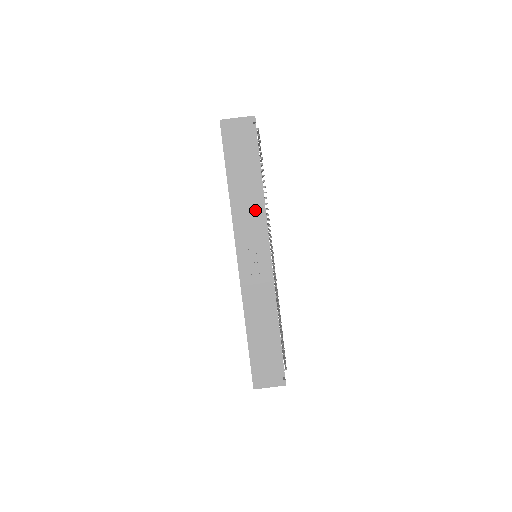
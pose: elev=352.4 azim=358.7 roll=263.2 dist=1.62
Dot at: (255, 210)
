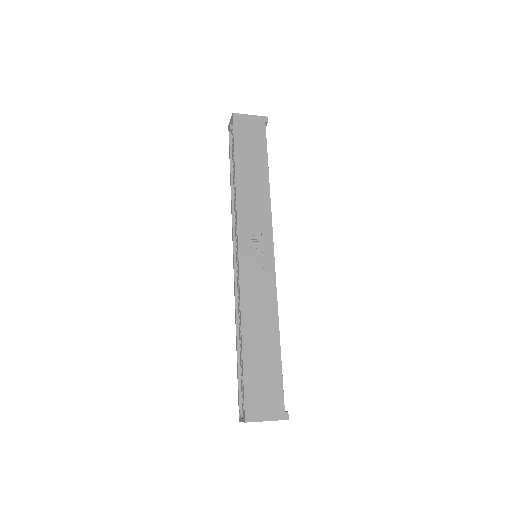
Dot at: (262, 201)
